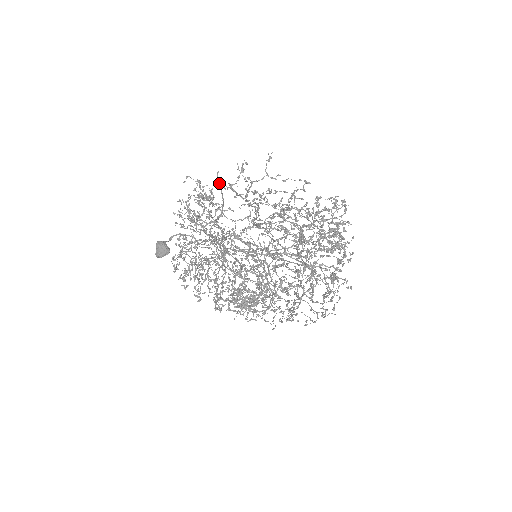
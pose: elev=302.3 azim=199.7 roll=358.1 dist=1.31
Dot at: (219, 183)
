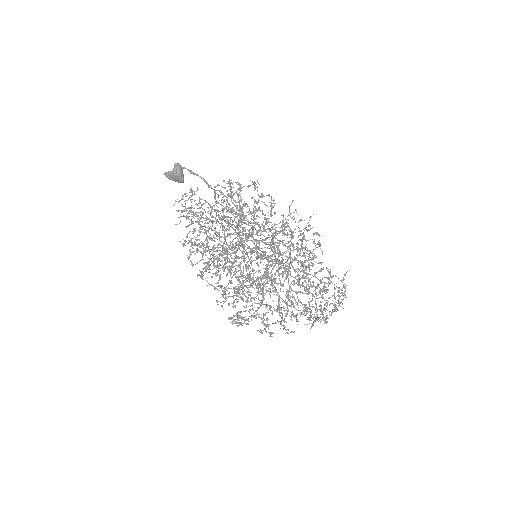
Dot at: occluded
